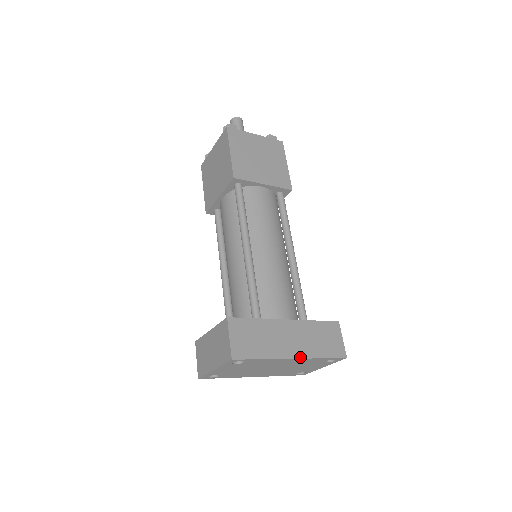
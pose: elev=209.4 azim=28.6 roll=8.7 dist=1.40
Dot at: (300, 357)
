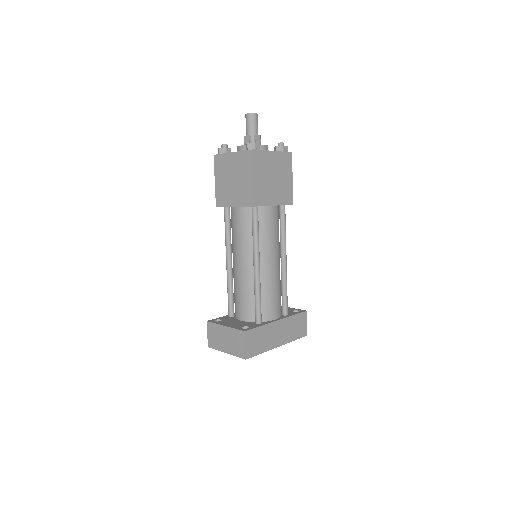
Dot at: (282, 344)
